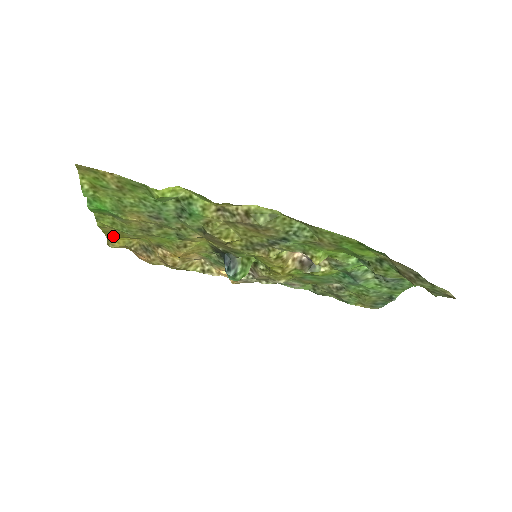
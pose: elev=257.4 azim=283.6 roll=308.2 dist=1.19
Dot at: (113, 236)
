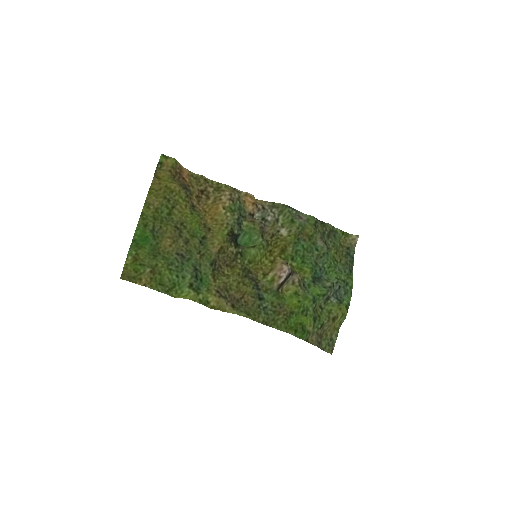
Dot at: (158, 182)
